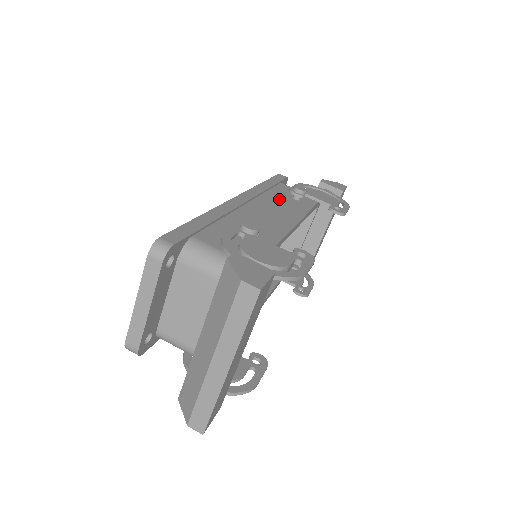
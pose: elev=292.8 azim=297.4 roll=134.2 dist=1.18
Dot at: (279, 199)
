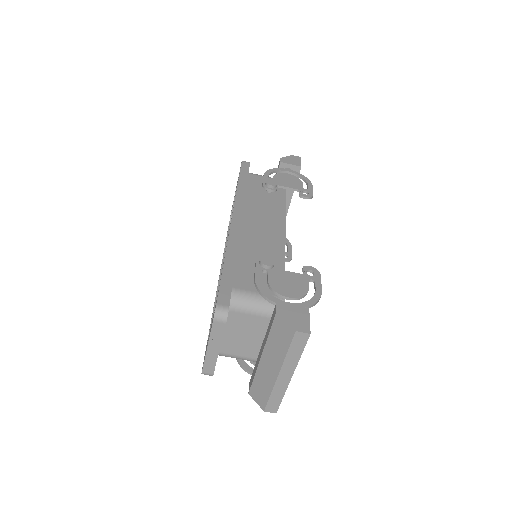
Dot at: (259, 200)
